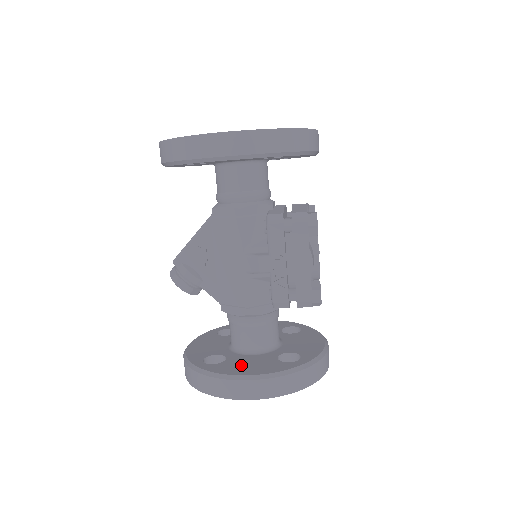
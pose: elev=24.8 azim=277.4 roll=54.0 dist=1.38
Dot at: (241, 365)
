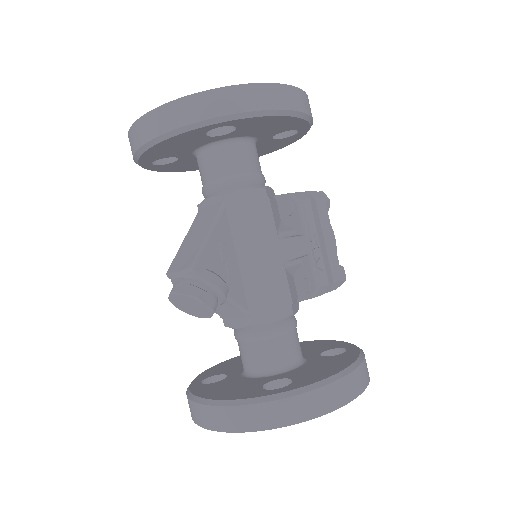
Dot at: (317, 371)
